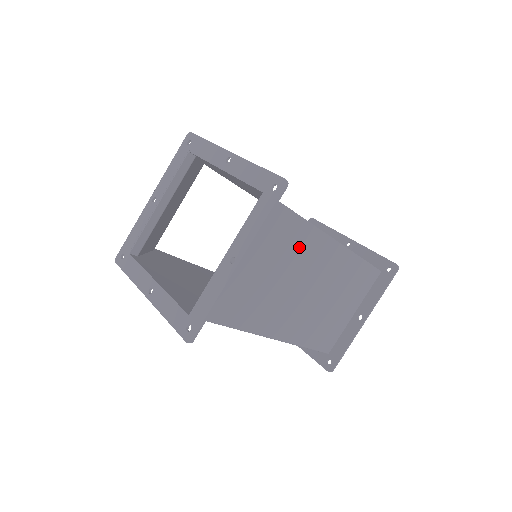
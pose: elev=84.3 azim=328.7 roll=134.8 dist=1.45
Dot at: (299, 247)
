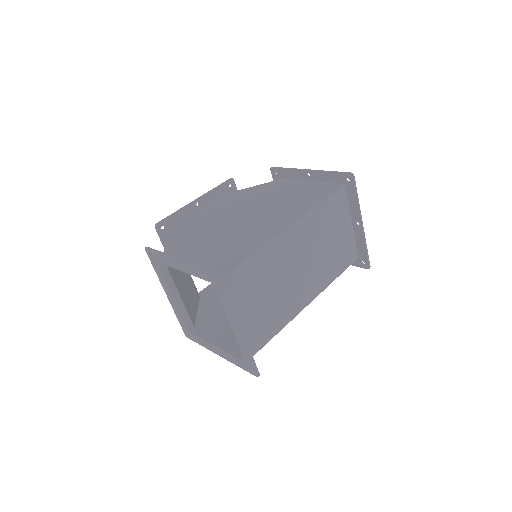
Dot at: (268, 264)
